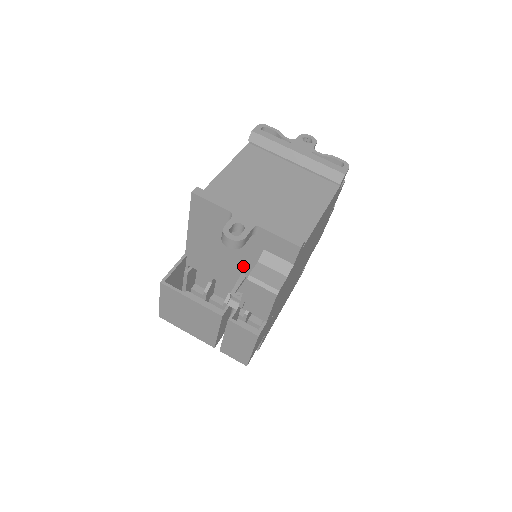
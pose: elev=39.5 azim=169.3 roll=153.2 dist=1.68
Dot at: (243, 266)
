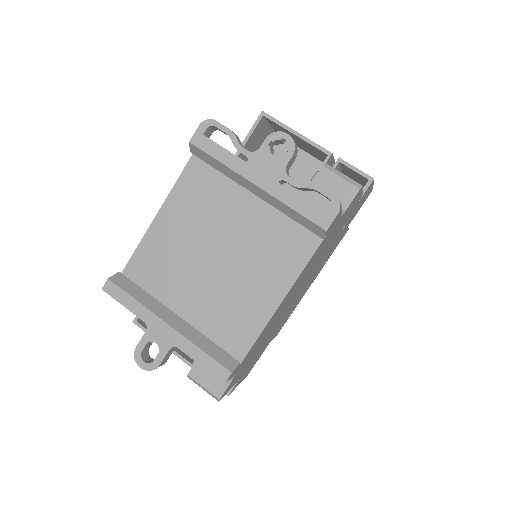
Dot at: occluded
